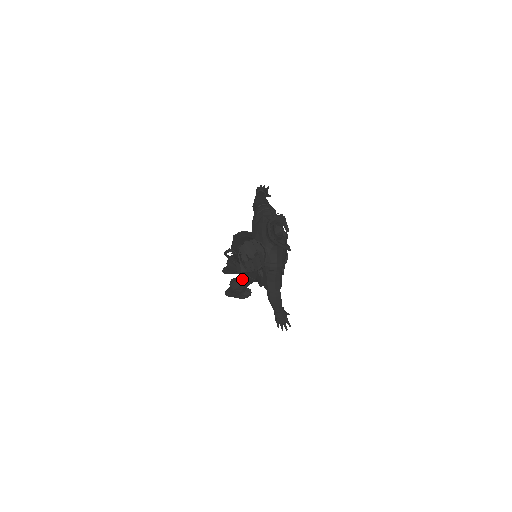
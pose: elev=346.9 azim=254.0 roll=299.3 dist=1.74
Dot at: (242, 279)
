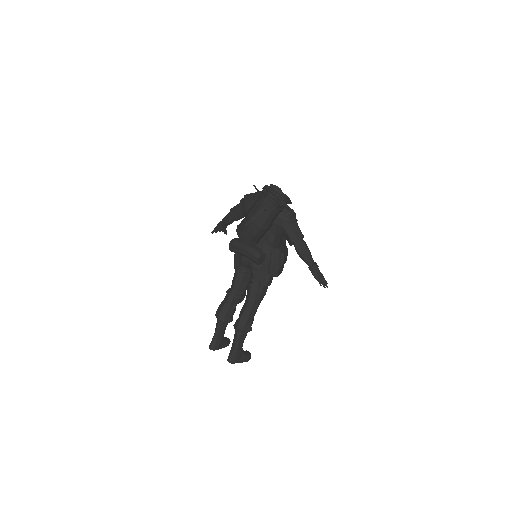
Dot at: (249, 303)
